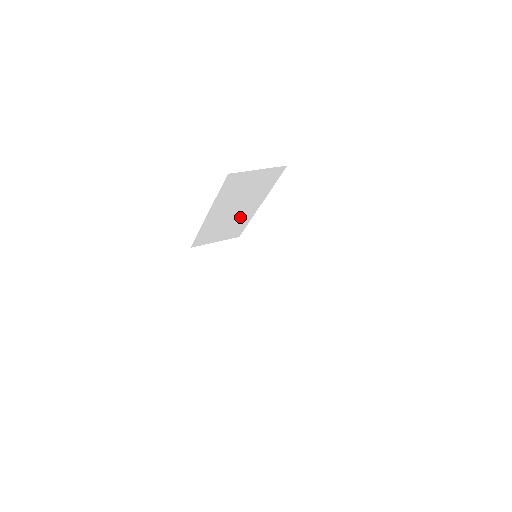
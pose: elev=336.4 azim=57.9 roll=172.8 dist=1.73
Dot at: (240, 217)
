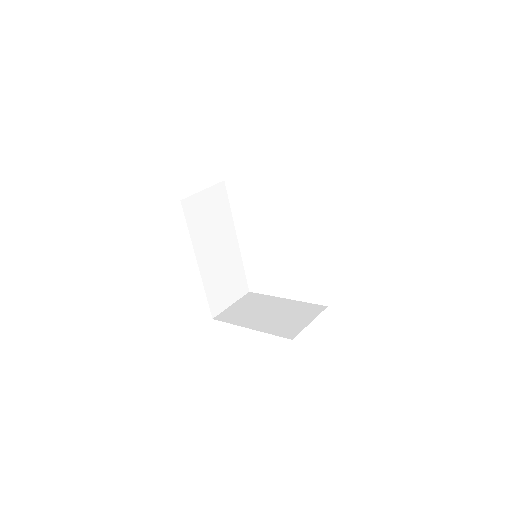
Dot at: (230, 260)
